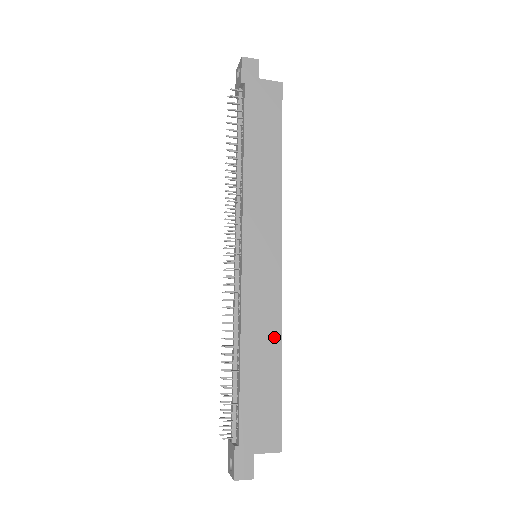
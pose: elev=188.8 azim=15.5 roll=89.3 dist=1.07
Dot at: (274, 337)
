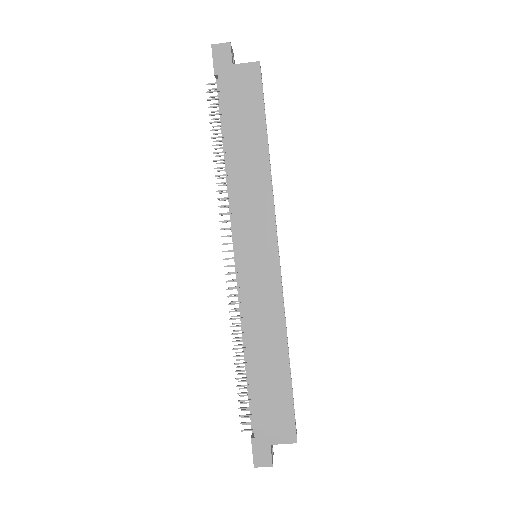
Dot at: (279, 337)
